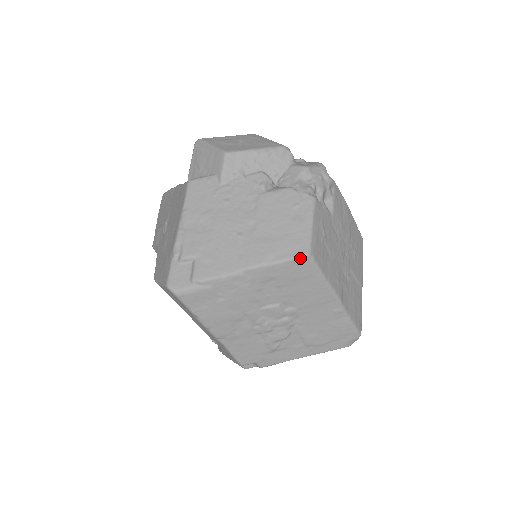
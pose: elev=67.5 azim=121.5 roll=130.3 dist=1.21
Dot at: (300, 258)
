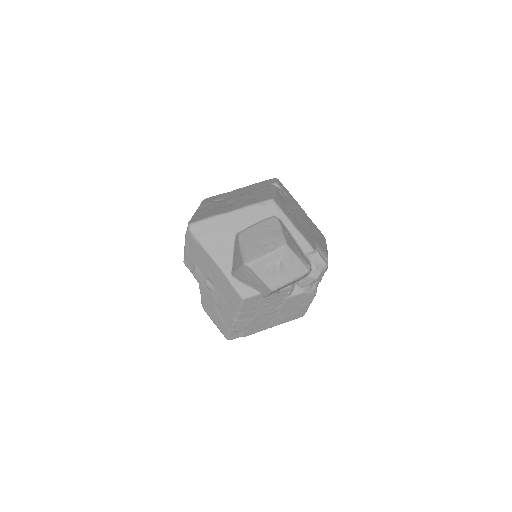
Dot at: occluded
